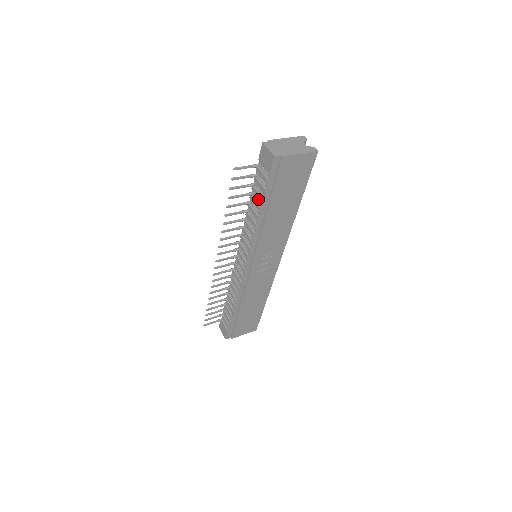
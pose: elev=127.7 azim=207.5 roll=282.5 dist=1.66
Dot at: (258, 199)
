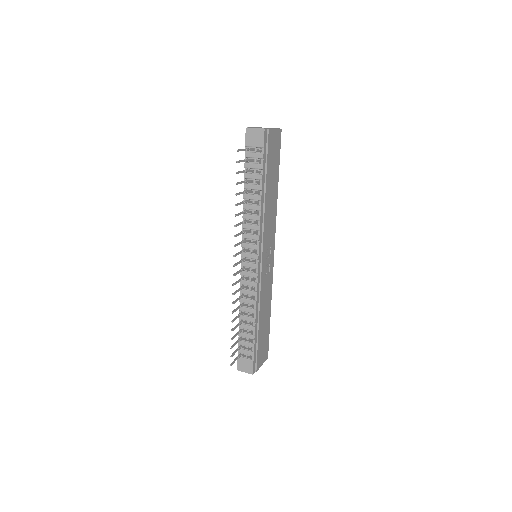
Dot at: (254, 183)
